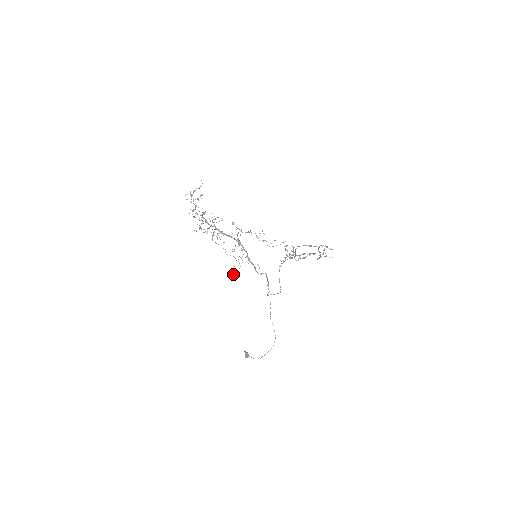
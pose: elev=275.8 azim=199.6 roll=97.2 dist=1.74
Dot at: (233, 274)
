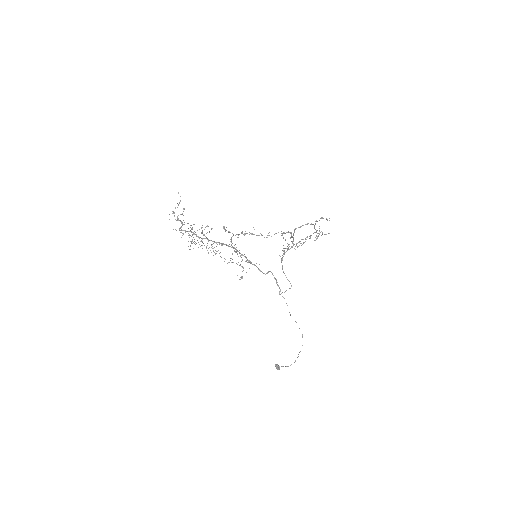
Dot at: (241, 278)
